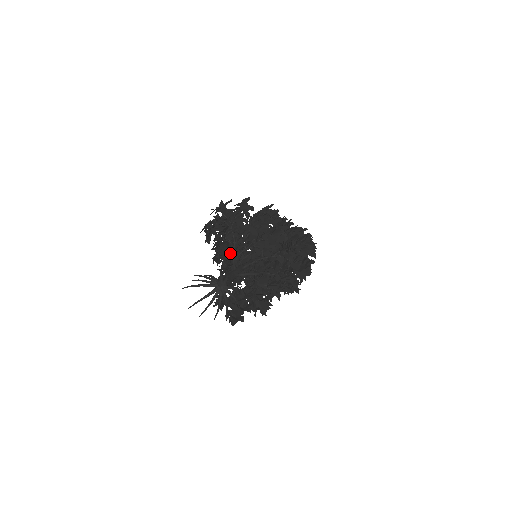
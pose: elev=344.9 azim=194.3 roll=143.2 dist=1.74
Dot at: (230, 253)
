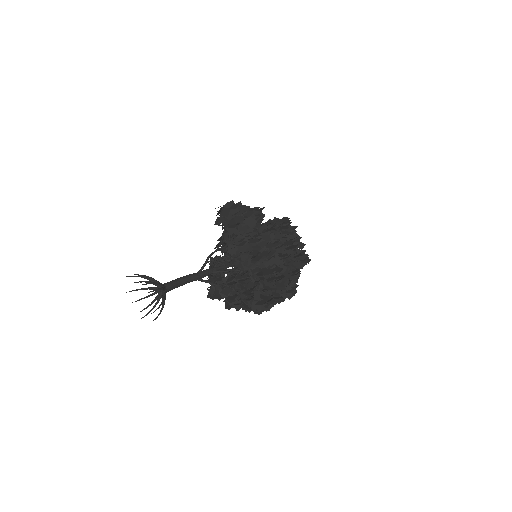
Dot at: occluded
